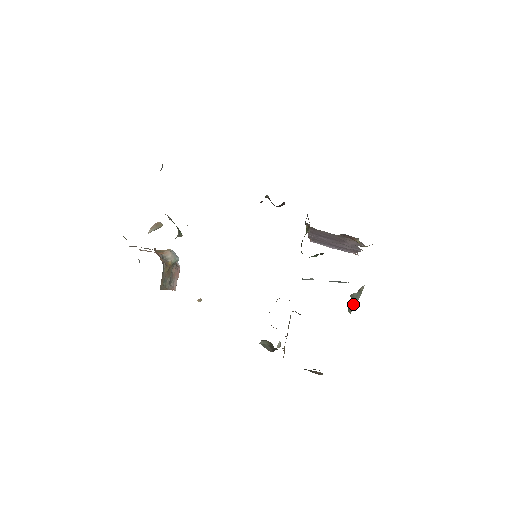
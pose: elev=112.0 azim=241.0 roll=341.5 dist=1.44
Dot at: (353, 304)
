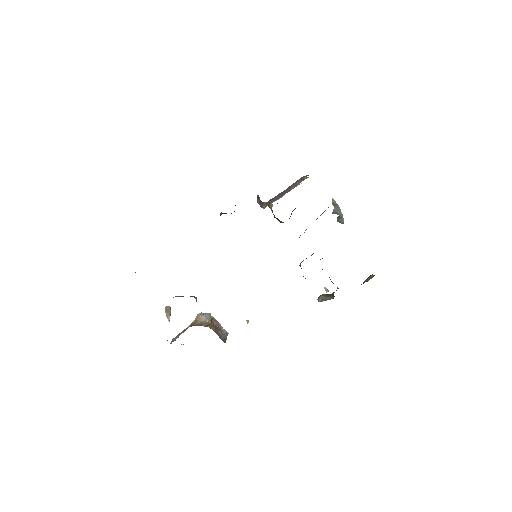
Dot at: (340, 216)
